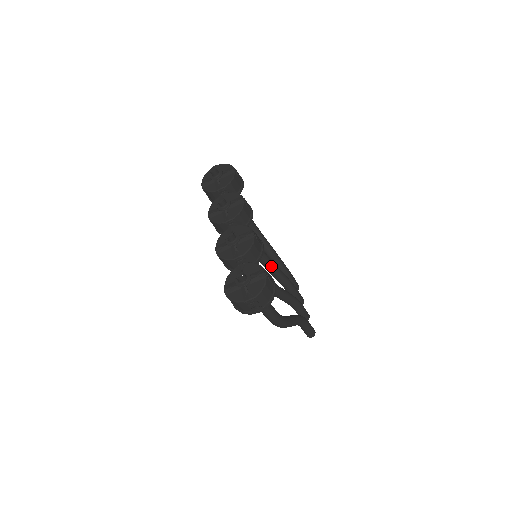
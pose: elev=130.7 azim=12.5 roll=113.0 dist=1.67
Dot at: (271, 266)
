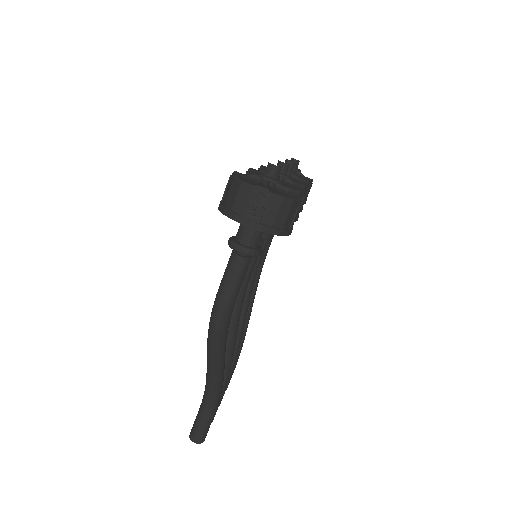
Dot at: (244, 305)
